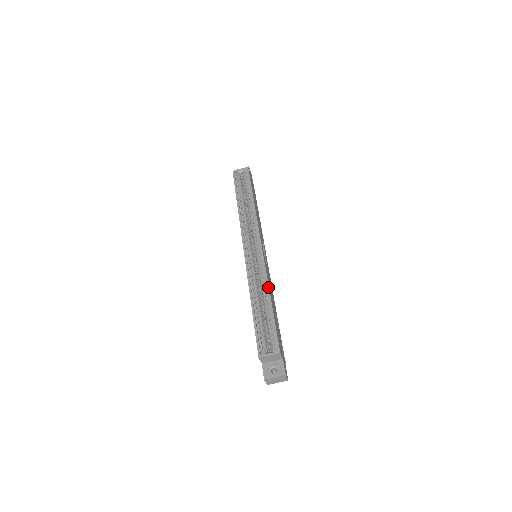
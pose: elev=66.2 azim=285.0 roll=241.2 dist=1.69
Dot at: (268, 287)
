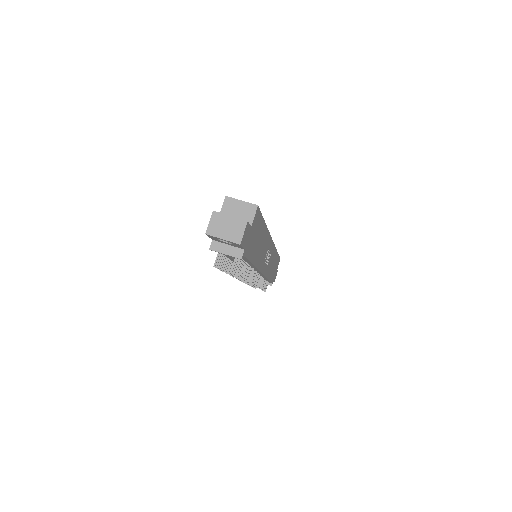
Dot at: (267, 228)
